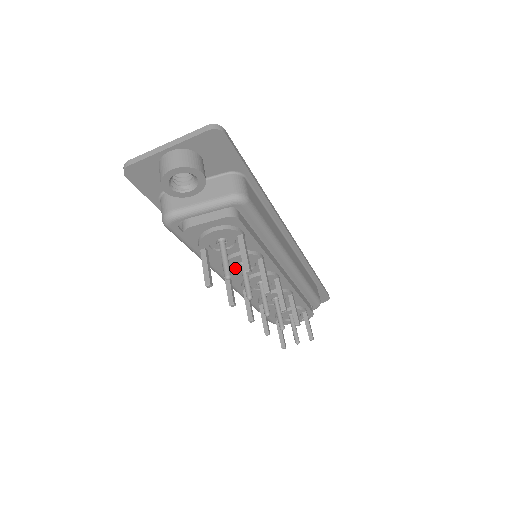
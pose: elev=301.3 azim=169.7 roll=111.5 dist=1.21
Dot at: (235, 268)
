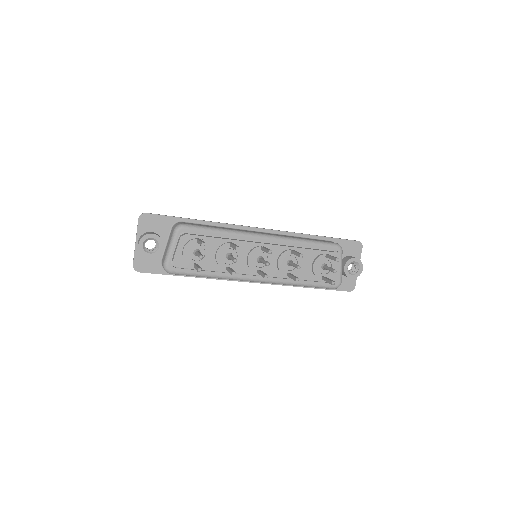
Dot at: (230, 263)
